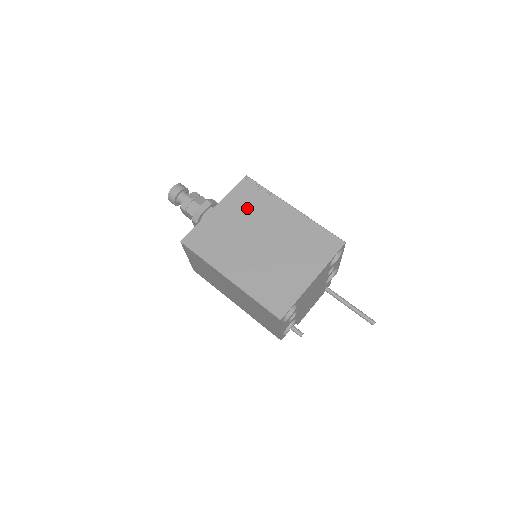
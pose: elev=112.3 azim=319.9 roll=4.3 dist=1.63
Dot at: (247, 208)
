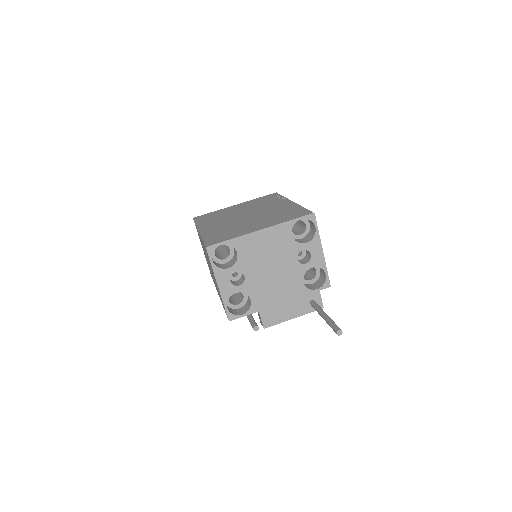
Dot at: (257, 204)
